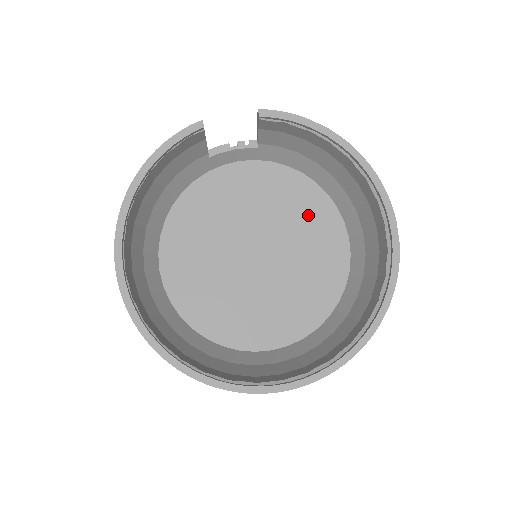
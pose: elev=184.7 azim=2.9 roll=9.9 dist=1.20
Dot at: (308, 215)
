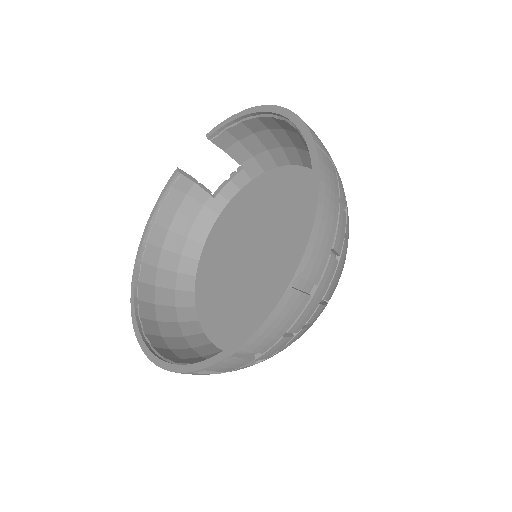
Dot at: (294, 196)
